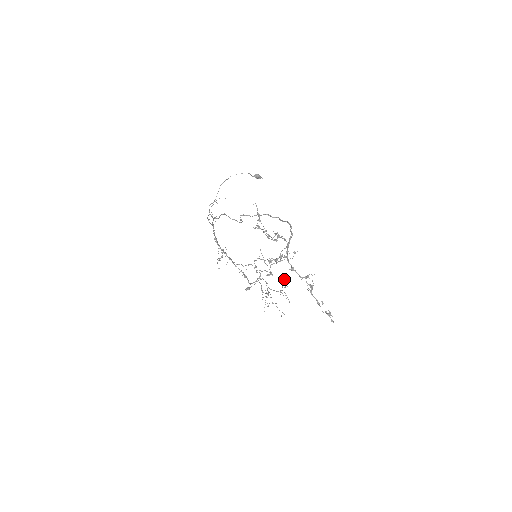
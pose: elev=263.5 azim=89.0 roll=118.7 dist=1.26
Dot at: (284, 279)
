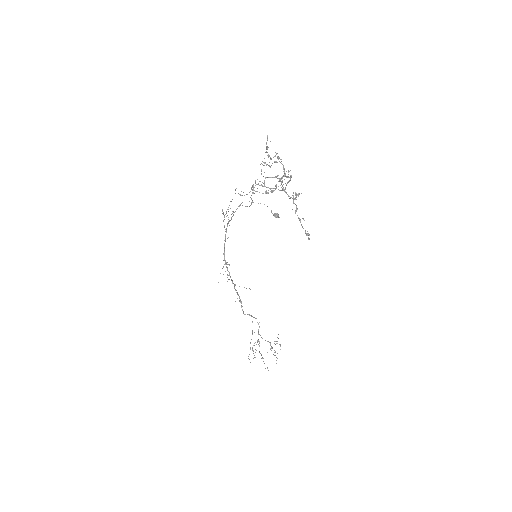
Dot at: occluded
